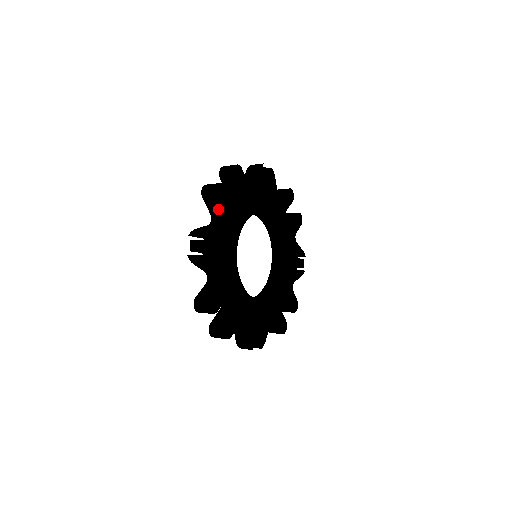
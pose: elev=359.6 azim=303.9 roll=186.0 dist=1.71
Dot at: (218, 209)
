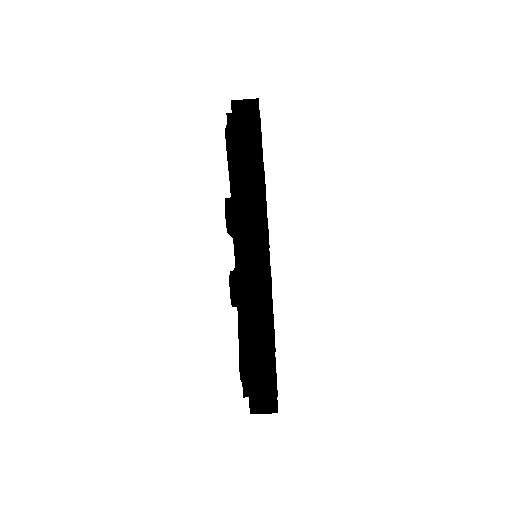
Dot at: occluded
